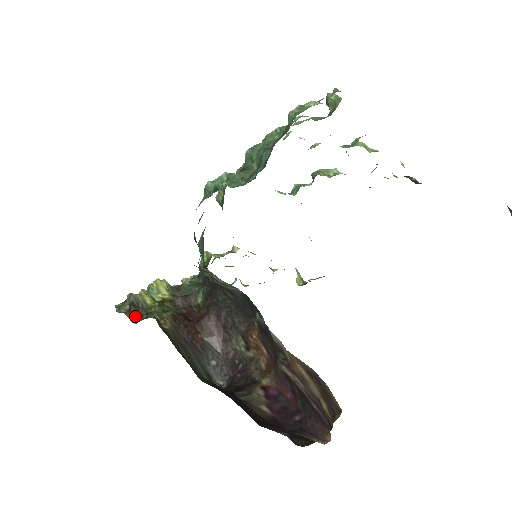
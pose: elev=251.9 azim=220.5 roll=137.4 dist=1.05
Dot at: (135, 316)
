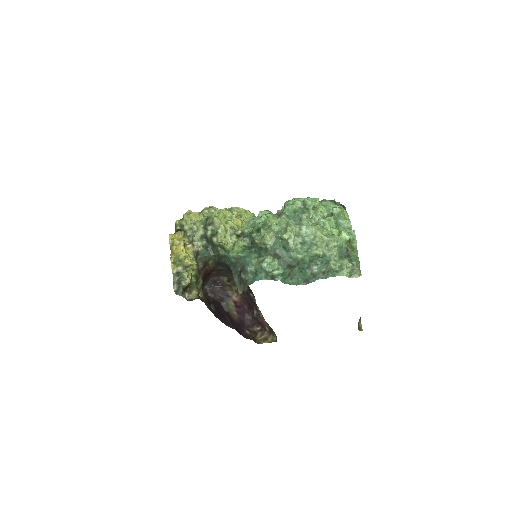
Dot at: (184, 292)
